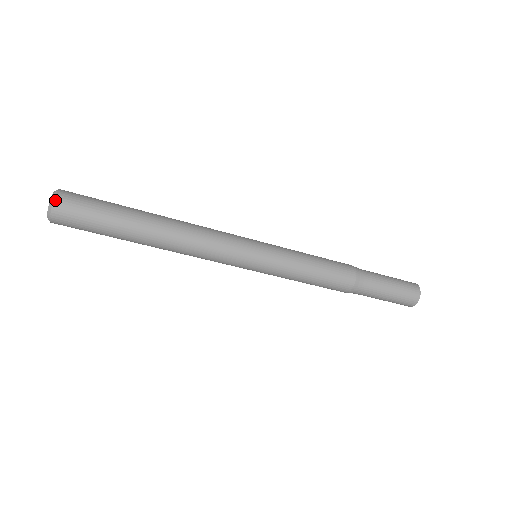
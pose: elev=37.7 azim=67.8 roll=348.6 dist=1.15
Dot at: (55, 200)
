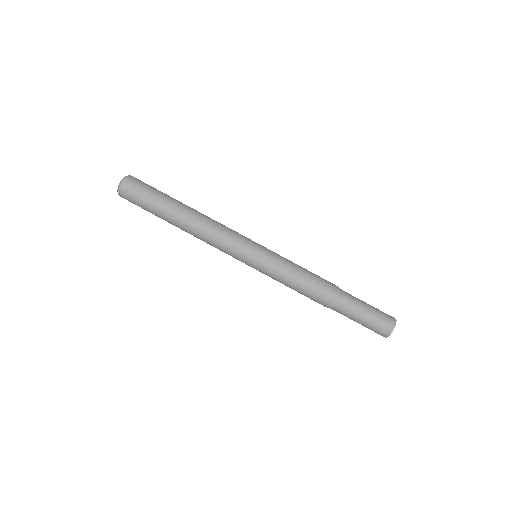
Dot at: (126, 178)
